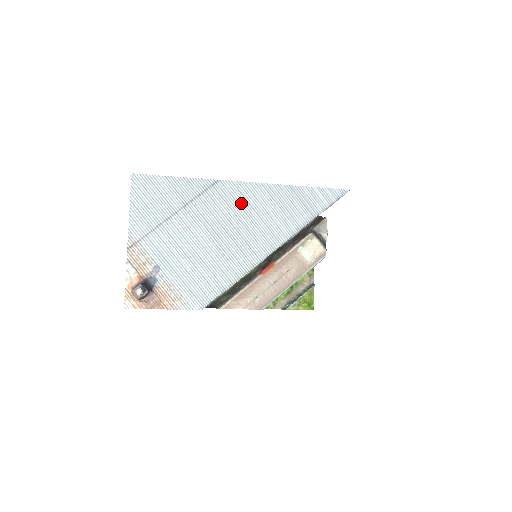
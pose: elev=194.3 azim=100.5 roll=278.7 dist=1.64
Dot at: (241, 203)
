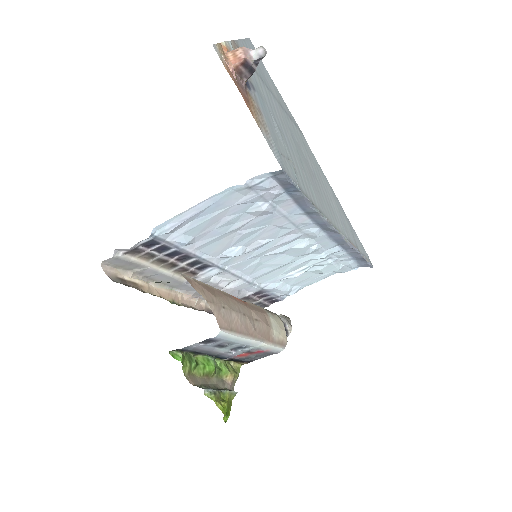
Dot at: (316, 167)
